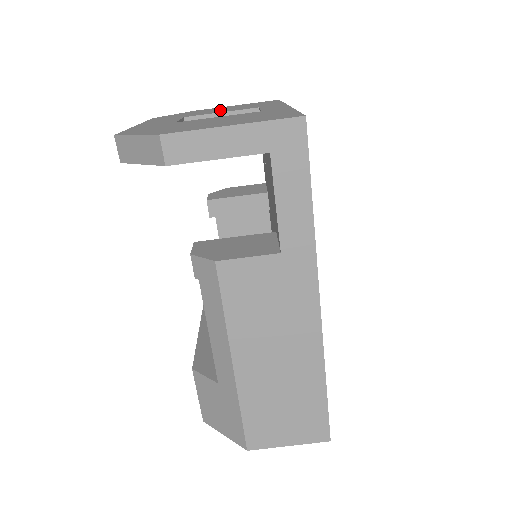
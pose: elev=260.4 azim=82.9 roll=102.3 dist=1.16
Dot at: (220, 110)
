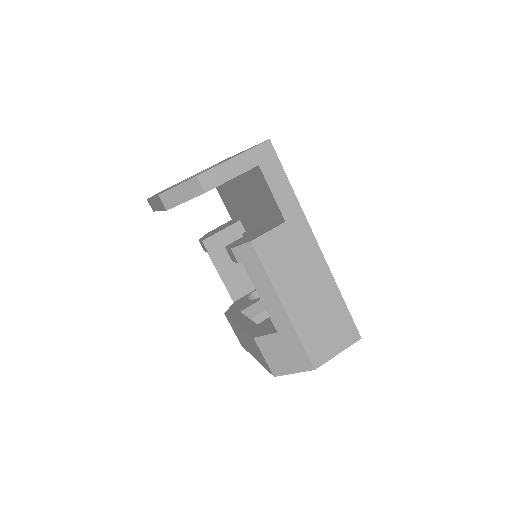
Dot at: occluded
